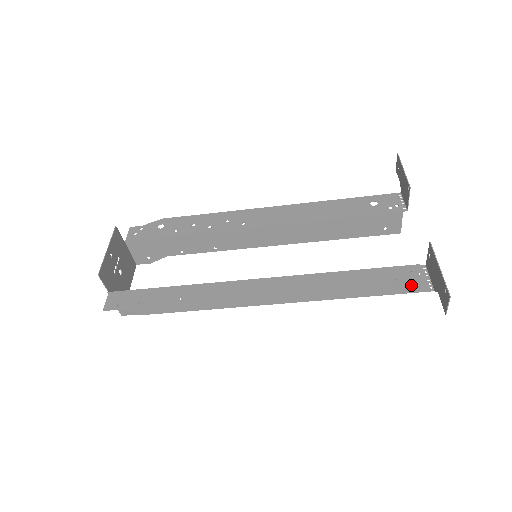
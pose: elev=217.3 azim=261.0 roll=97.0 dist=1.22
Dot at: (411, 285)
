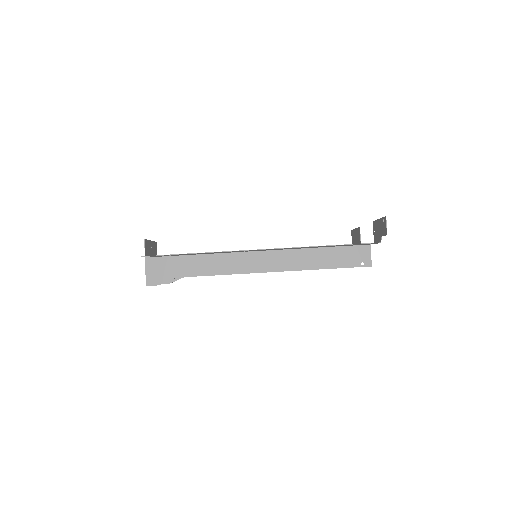
Dot at: occluded
